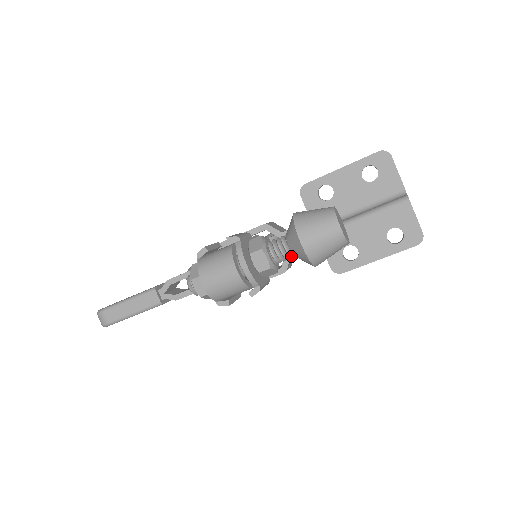
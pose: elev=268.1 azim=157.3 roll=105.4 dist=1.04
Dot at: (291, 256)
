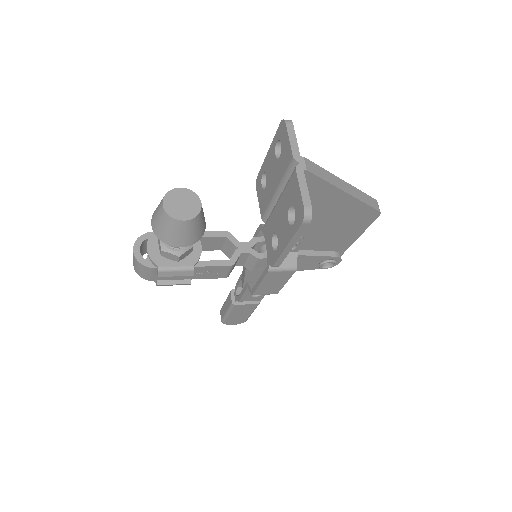
Dot at: occluded
